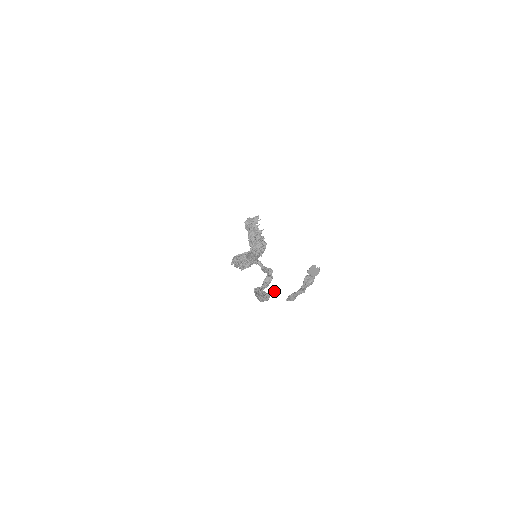
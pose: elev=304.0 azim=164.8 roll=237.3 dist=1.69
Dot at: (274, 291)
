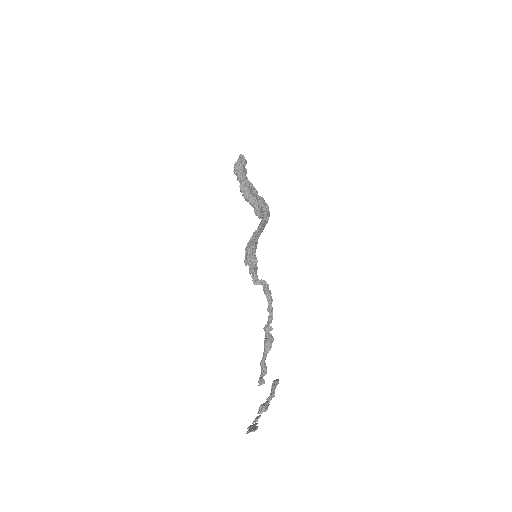
Dot at: (259, 385)
